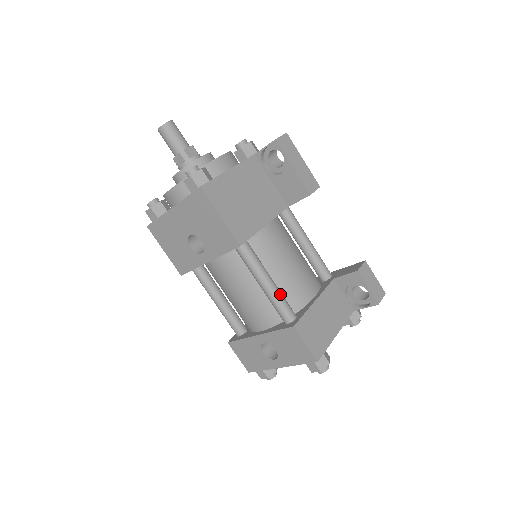
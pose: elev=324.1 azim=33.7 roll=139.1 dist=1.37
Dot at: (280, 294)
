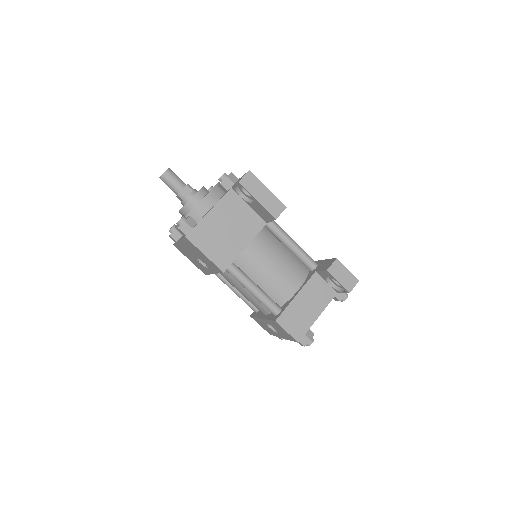
Dot at: (264, 297)
